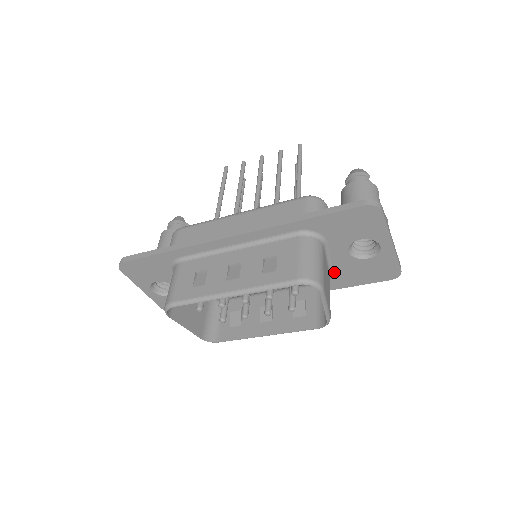
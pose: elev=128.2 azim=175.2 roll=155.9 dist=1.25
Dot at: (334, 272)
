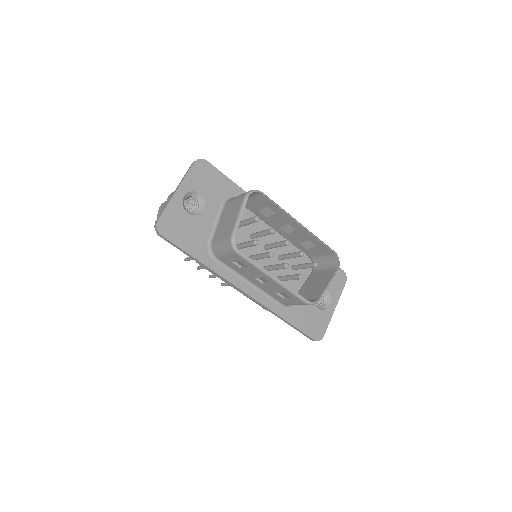
Dot at: occluded
